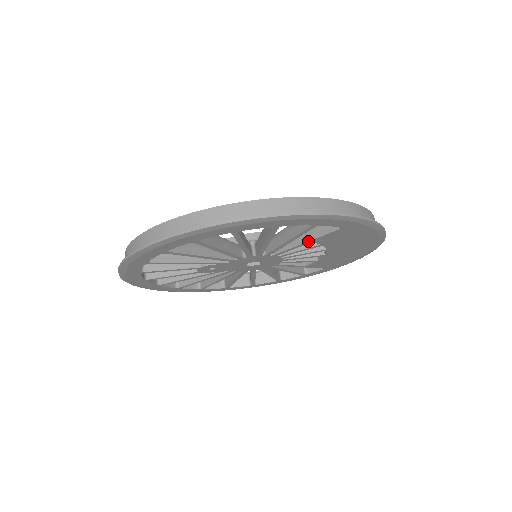
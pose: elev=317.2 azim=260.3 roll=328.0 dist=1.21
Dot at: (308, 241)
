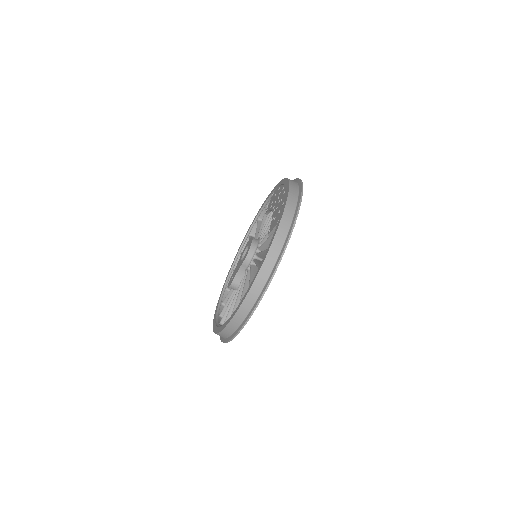
Dot at: occluded
